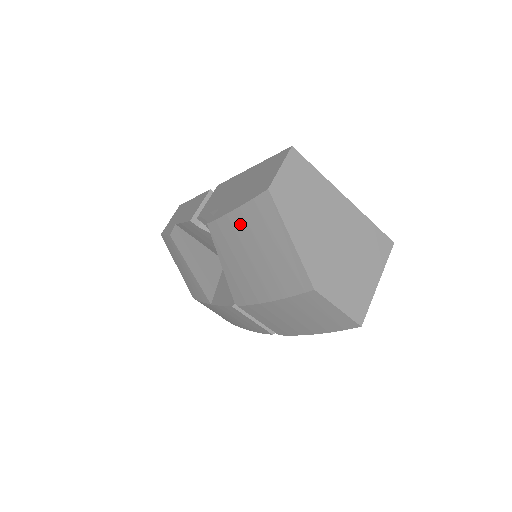
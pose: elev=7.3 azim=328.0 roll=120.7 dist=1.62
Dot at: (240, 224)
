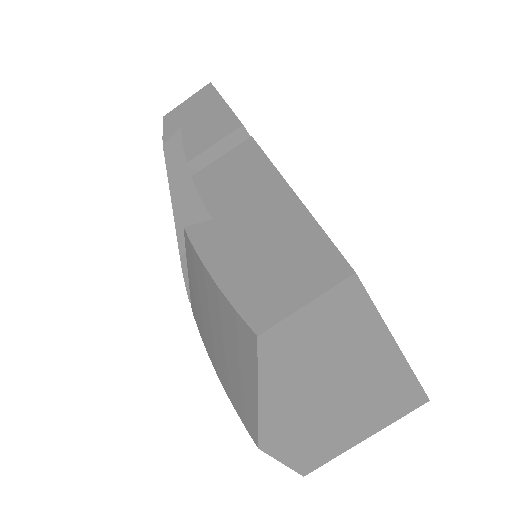
Dot at: (212, 295)
